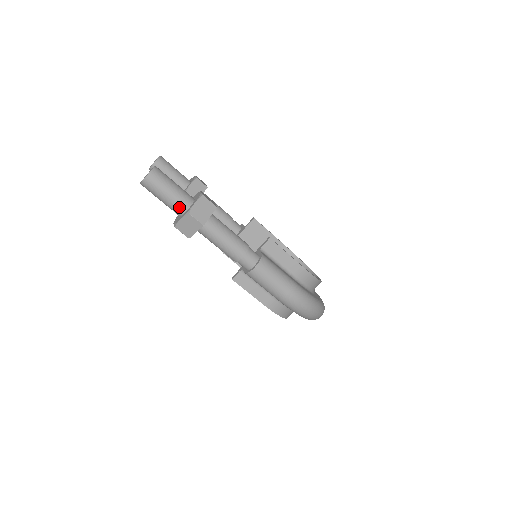
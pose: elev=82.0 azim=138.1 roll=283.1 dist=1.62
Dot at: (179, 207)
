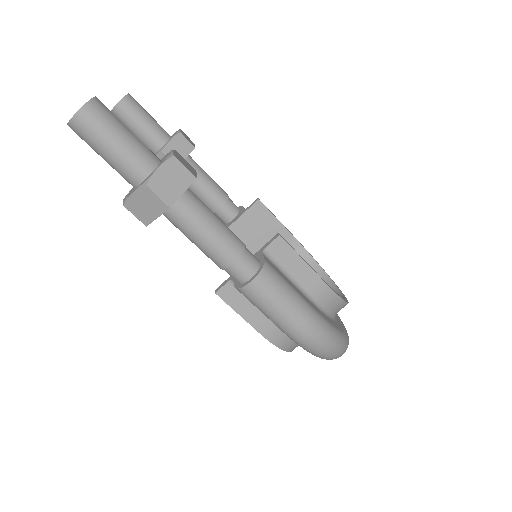
Dot at: (132, 172)
